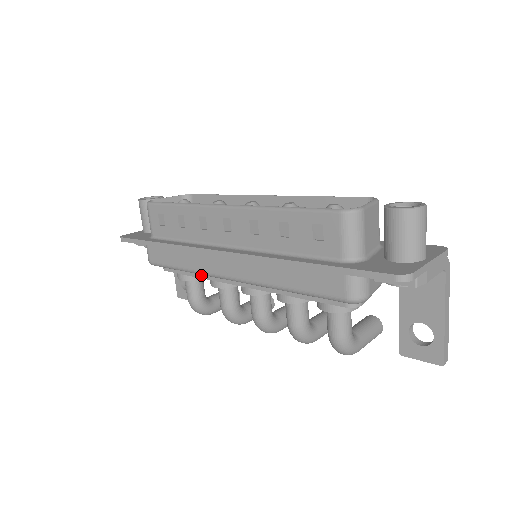
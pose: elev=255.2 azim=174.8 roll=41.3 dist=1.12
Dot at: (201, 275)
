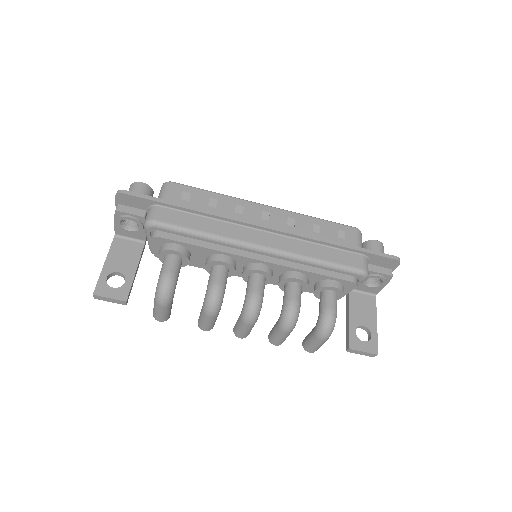
Dot at: (213, 247)
